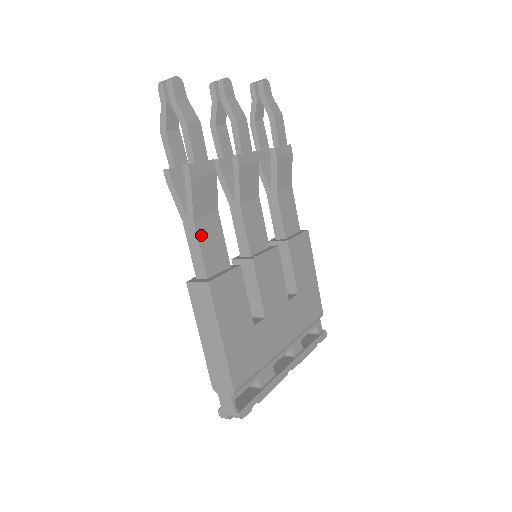
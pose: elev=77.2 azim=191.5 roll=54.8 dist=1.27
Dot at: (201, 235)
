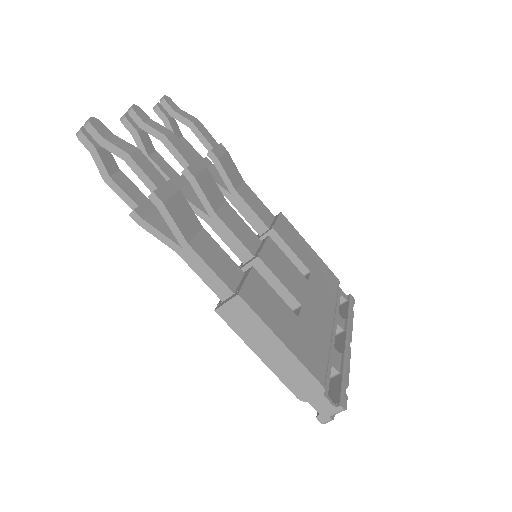
Dot at: (203, 255)
